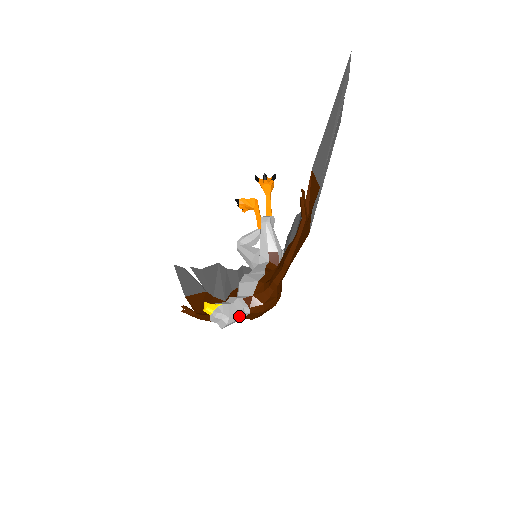
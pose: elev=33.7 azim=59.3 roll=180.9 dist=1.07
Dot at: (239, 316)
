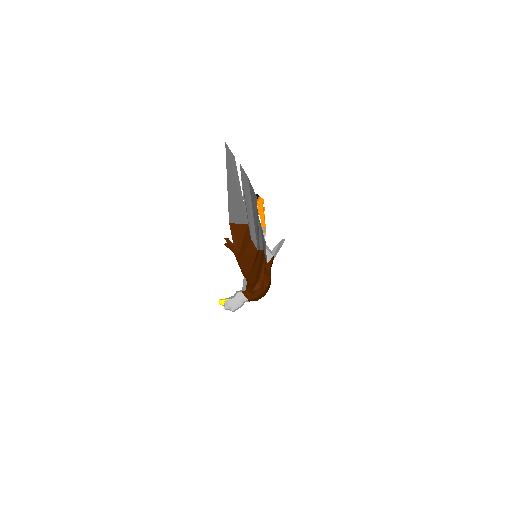
Dot at: (240, 304)
